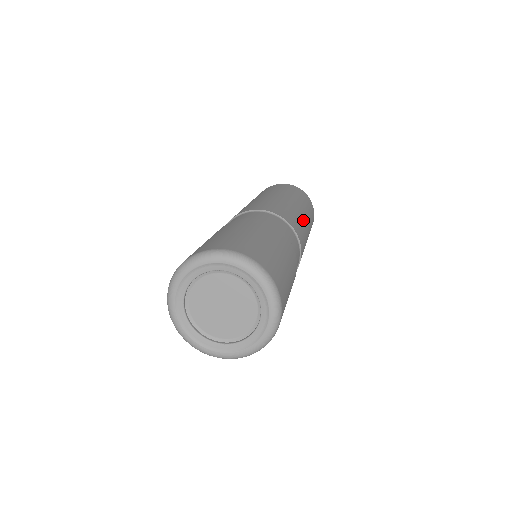
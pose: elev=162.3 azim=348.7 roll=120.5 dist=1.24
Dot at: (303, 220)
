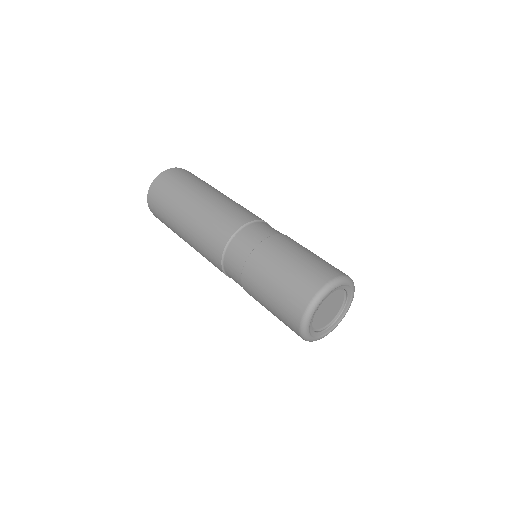
Dot at: (227, 200)
